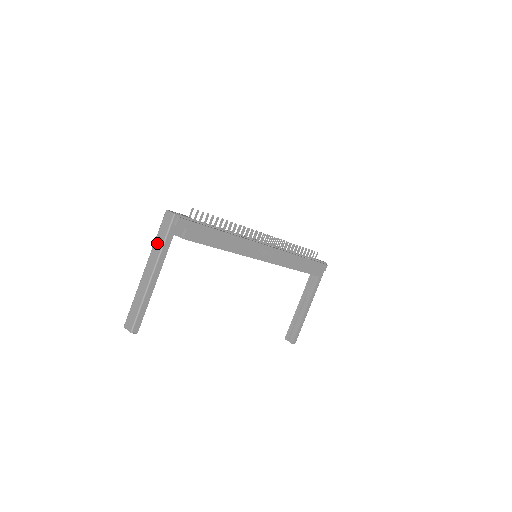
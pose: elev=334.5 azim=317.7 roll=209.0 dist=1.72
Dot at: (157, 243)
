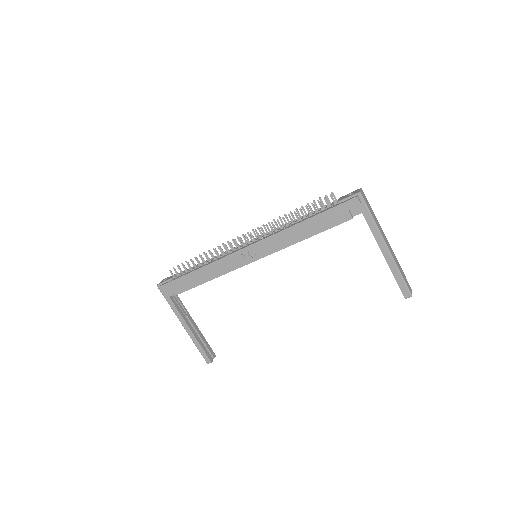
Dot at: occluded
